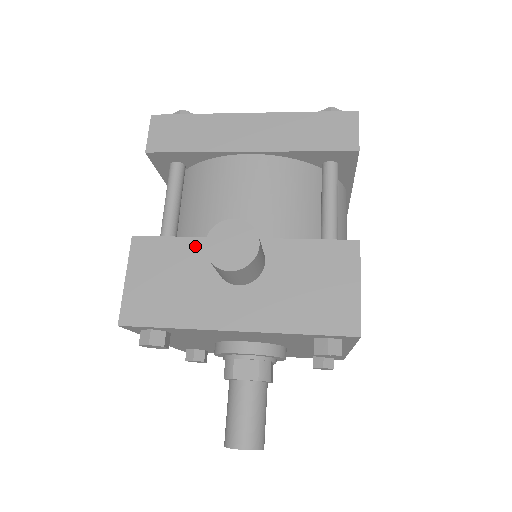
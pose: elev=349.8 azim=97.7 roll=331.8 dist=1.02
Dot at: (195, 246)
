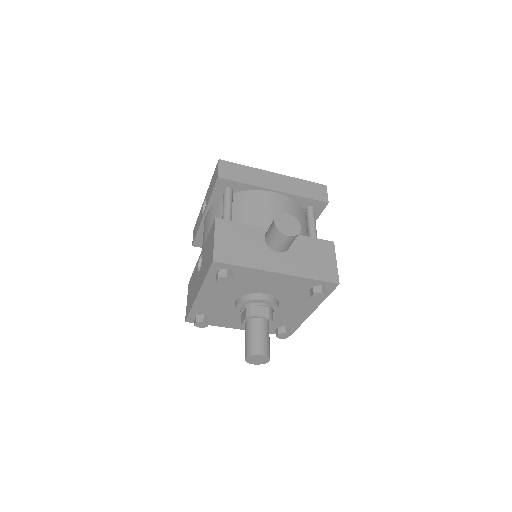
Dot at: (252, 229)
